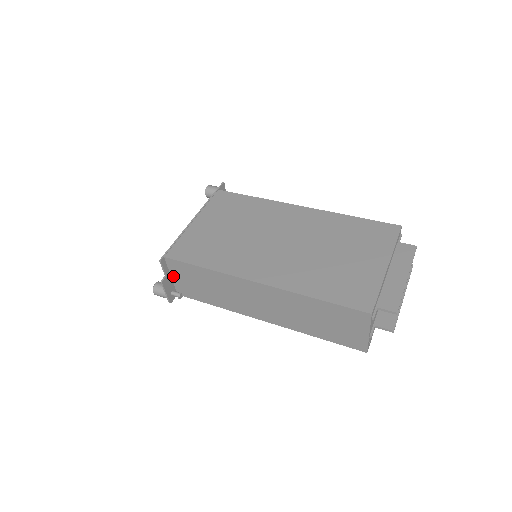
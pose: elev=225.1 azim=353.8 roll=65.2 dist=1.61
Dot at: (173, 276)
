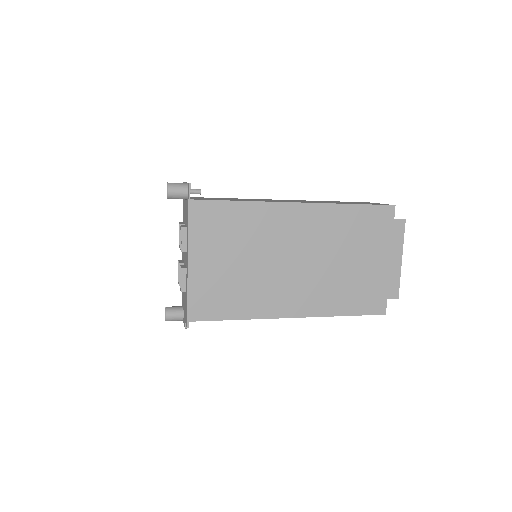
Dot at: occluded
